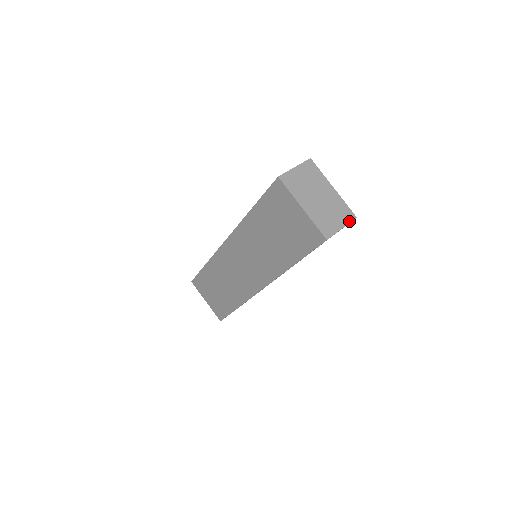
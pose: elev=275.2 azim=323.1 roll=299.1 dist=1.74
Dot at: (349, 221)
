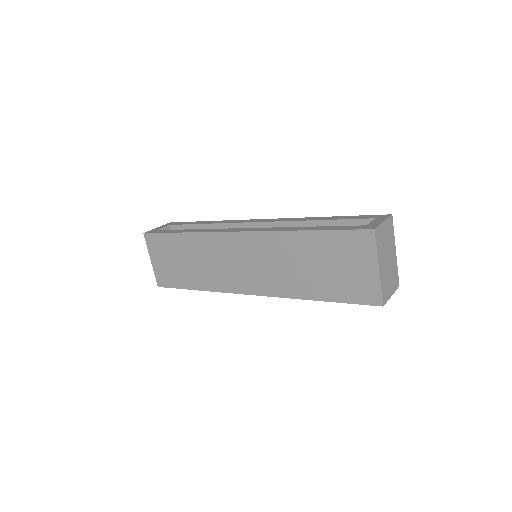
Dot at: (396, 289)
